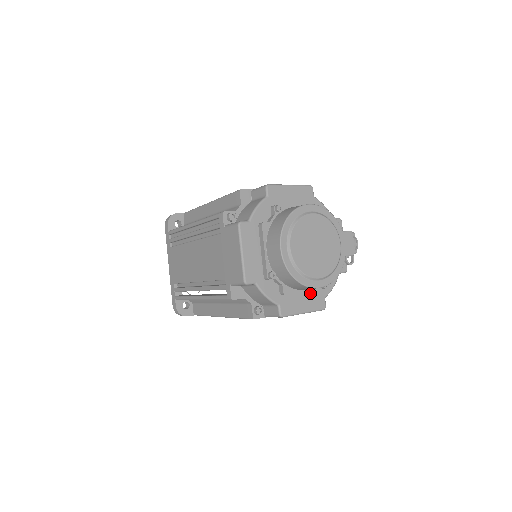
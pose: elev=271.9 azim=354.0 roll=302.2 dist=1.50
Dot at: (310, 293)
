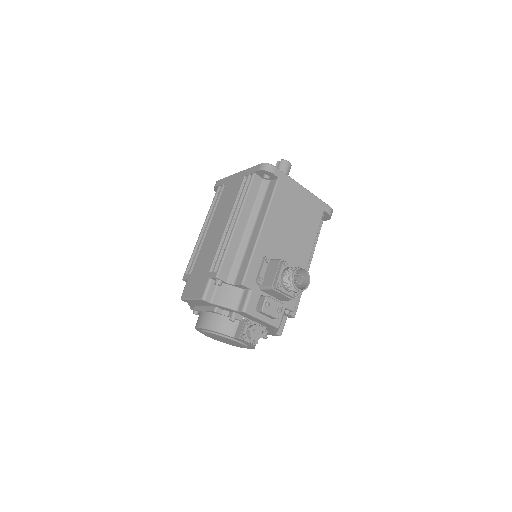
Dot at: occluded
